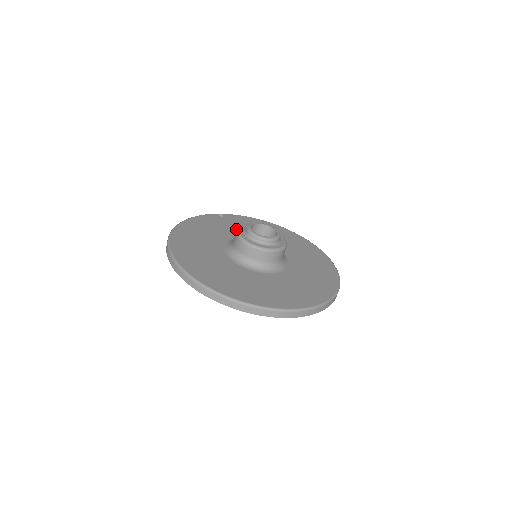
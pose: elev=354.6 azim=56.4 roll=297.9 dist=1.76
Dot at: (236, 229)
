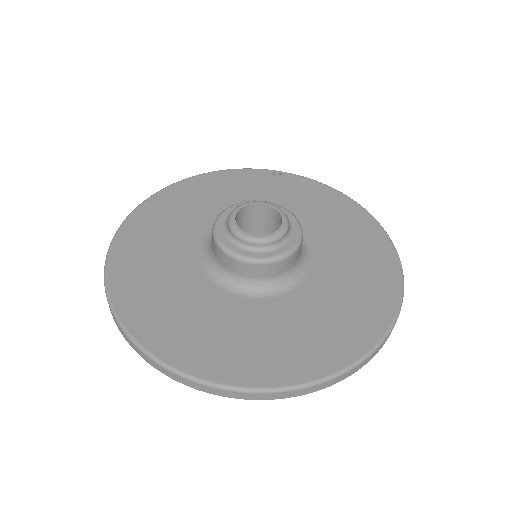
Dot at: (275, 202)
